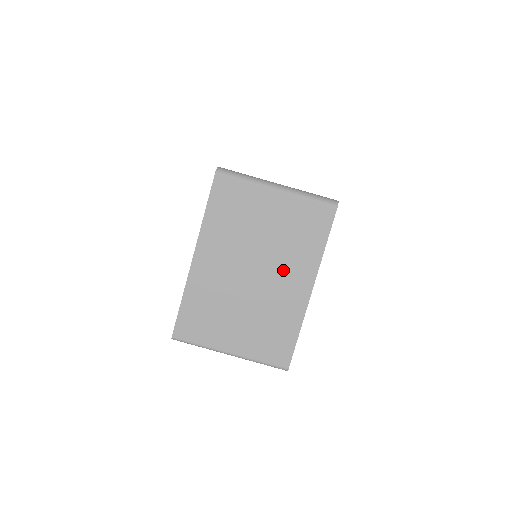
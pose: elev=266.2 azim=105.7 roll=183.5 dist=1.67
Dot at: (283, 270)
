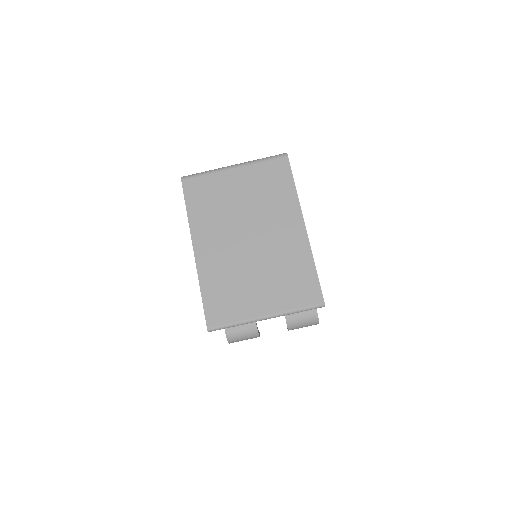
Dot at: (272, 223)
